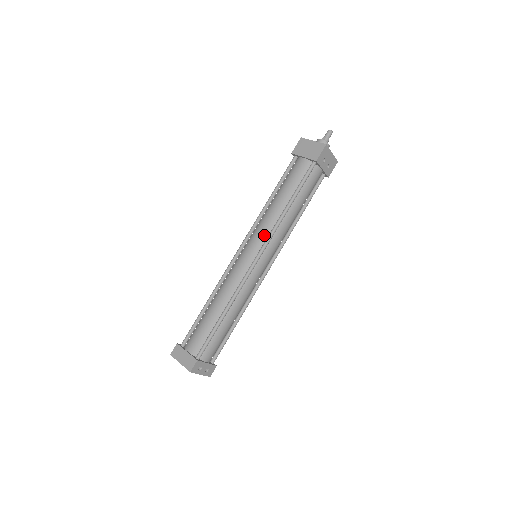
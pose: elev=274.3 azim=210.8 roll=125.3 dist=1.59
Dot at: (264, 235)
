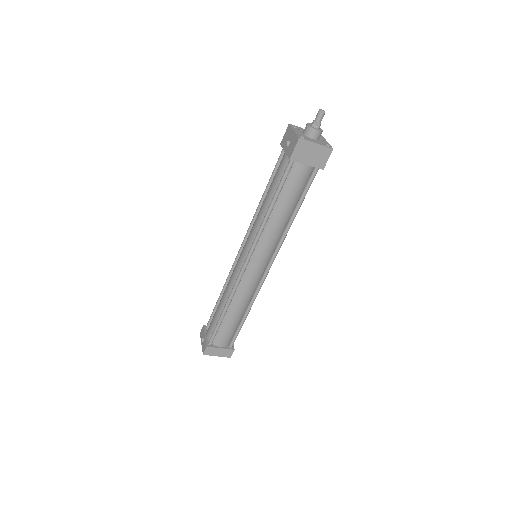
Dot at: (272, 248)
